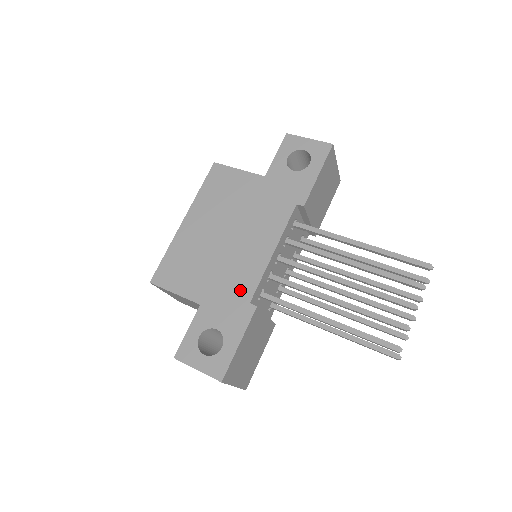
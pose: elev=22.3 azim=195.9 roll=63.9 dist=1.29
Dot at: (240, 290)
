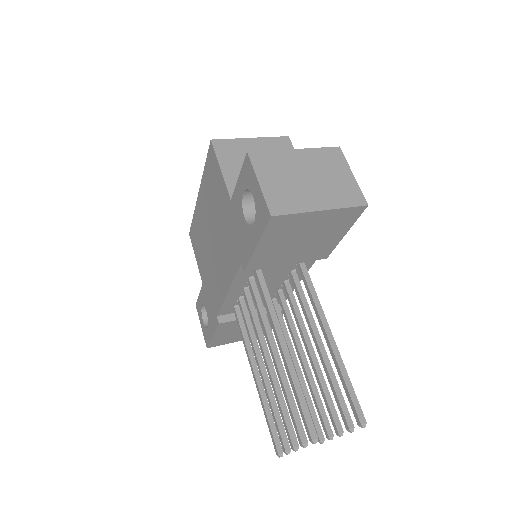
Dot at: (214, 299)
